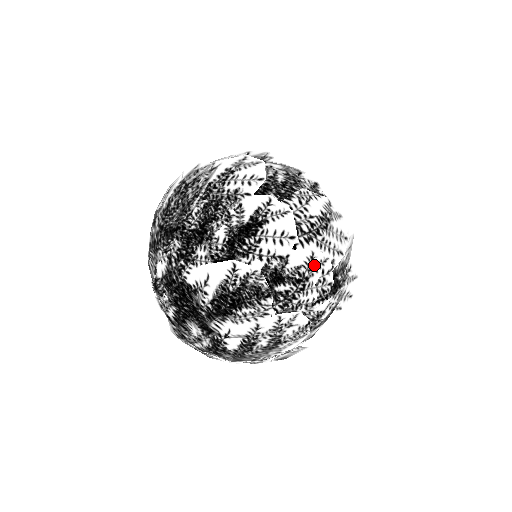
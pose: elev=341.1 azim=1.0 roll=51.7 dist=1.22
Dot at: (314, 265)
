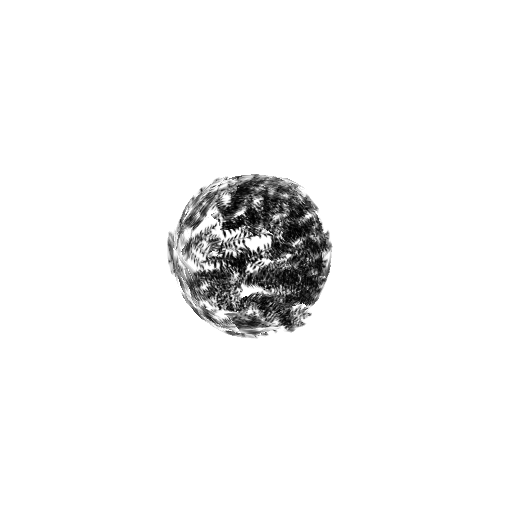
Dot at: (223, 283)
